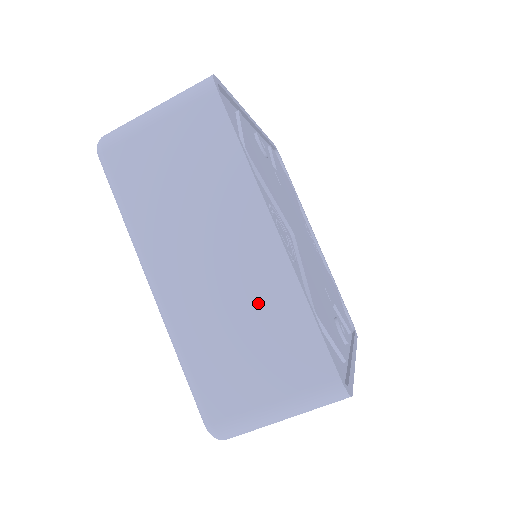
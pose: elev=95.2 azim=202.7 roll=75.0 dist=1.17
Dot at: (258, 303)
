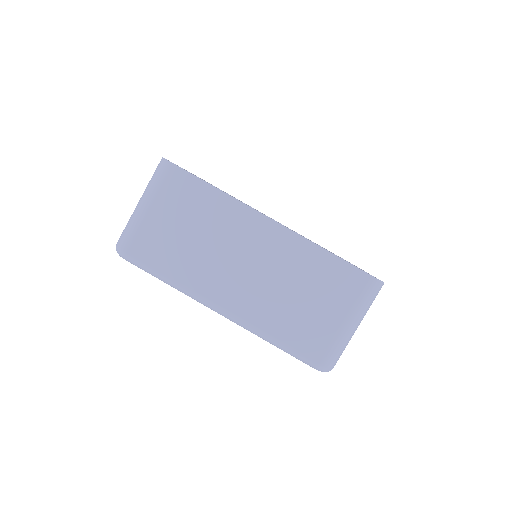
Dot at: (293, 270)
